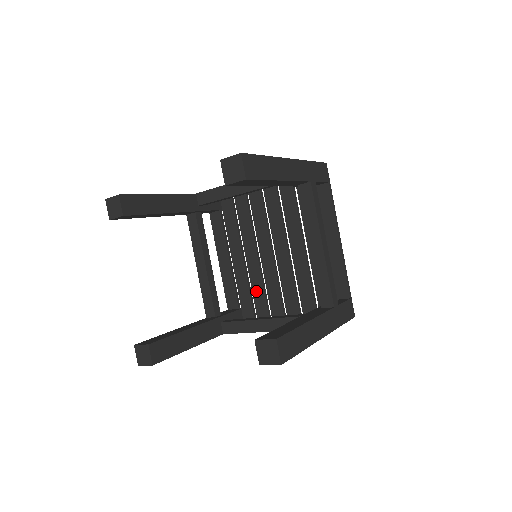
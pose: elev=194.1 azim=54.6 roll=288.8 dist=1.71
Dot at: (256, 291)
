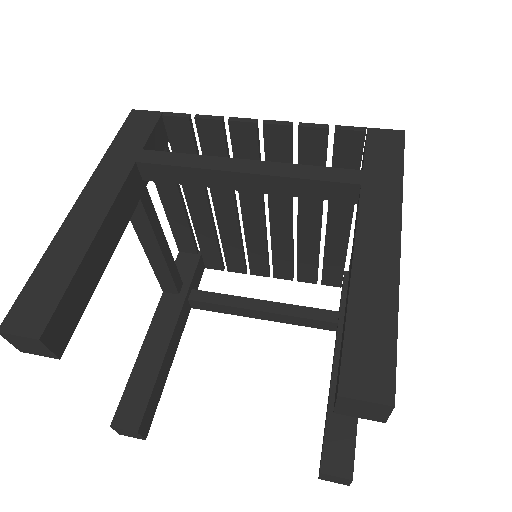
Dot at: (229, 245)
